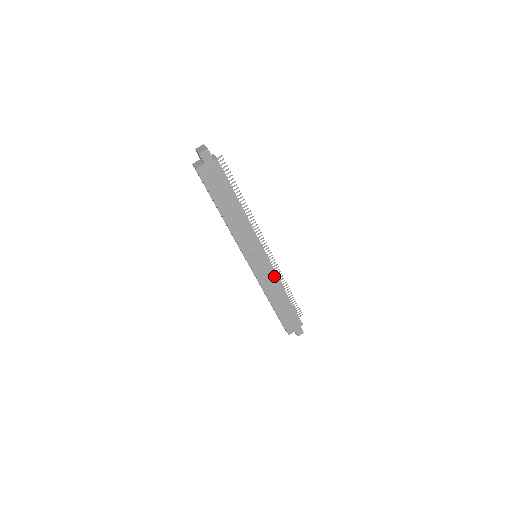
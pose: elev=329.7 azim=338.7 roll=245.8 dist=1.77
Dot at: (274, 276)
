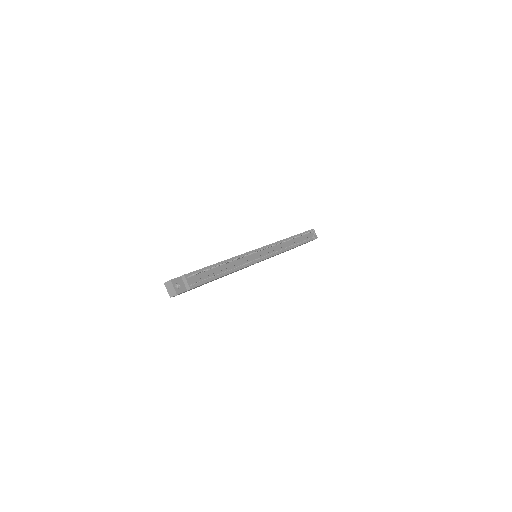
Dot at: occluded
